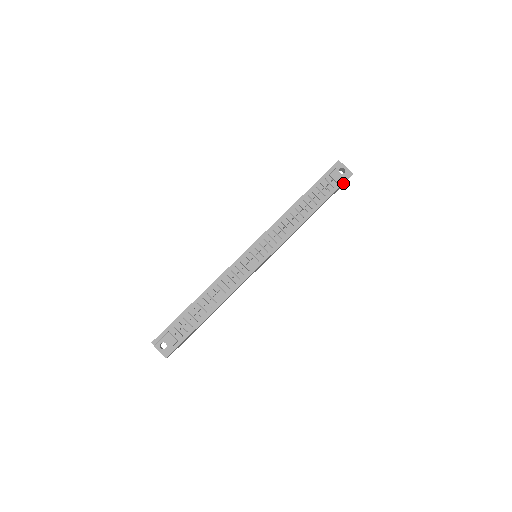
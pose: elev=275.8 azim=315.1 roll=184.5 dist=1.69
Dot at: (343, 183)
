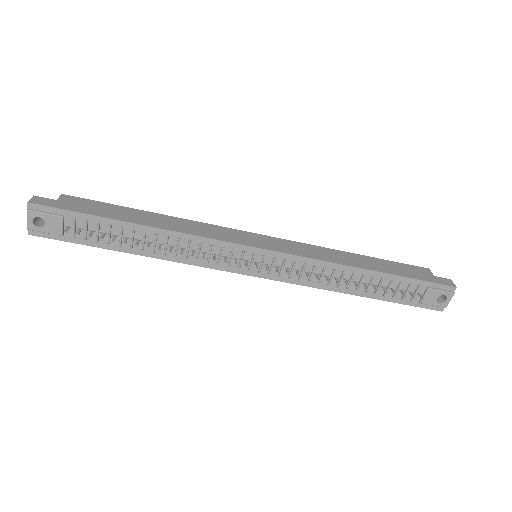
Dot at: (423, 307)
